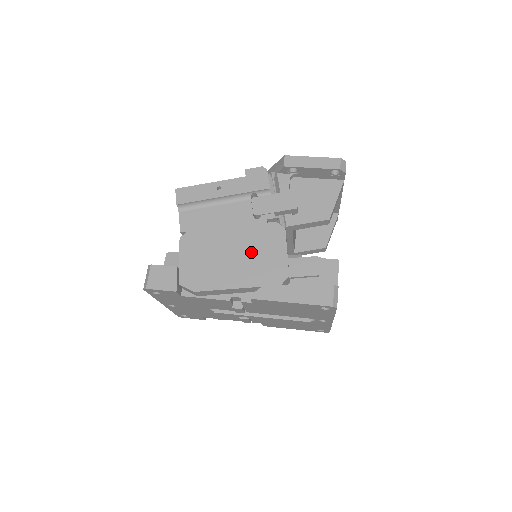
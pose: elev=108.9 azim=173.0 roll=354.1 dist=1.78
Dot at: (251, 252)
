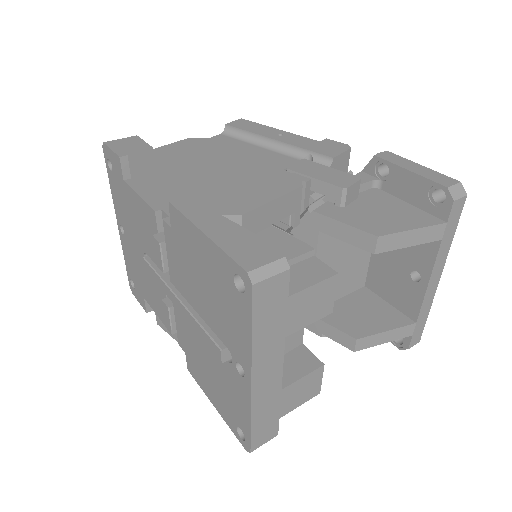
Dot at: (235, 178)
